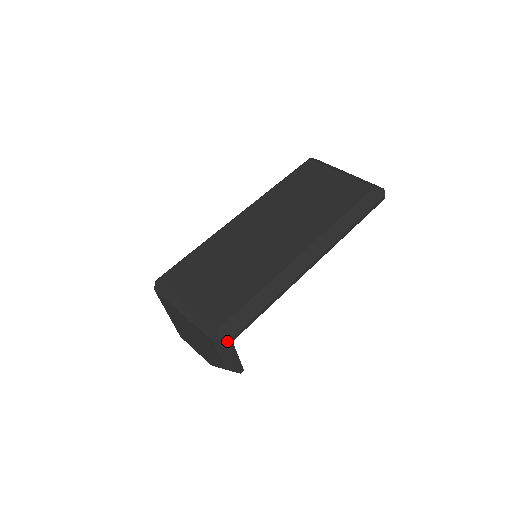
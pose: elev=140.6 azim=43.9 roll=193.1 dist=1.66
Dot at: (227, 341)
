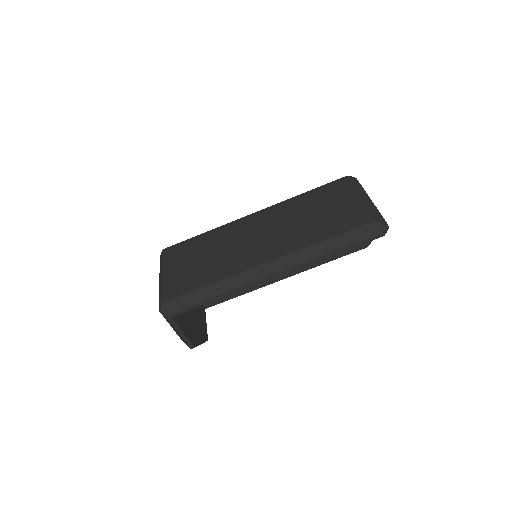
Dot at: (165, 315)
